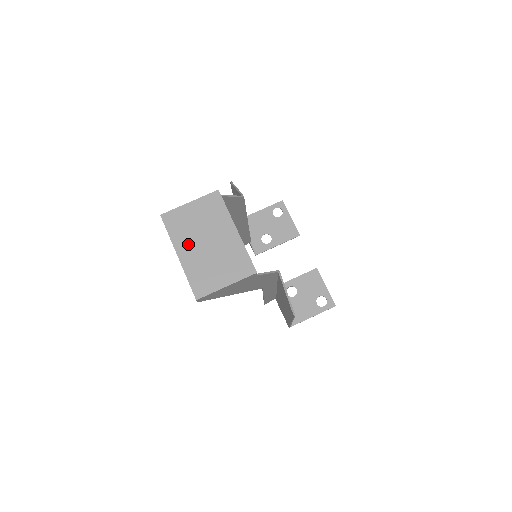
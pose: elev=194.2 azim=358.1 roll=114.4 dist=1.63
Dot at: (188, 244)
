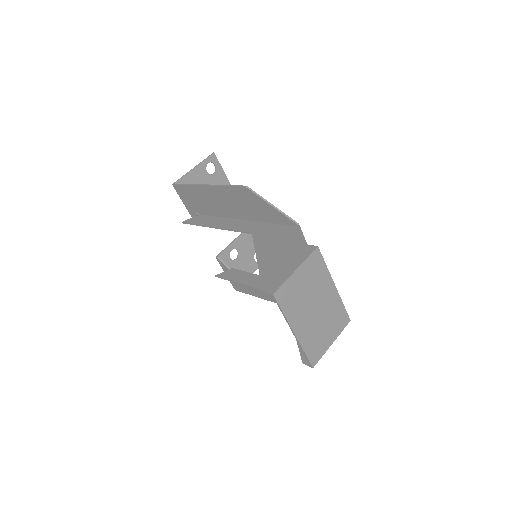
Dot at: (301, 317)
